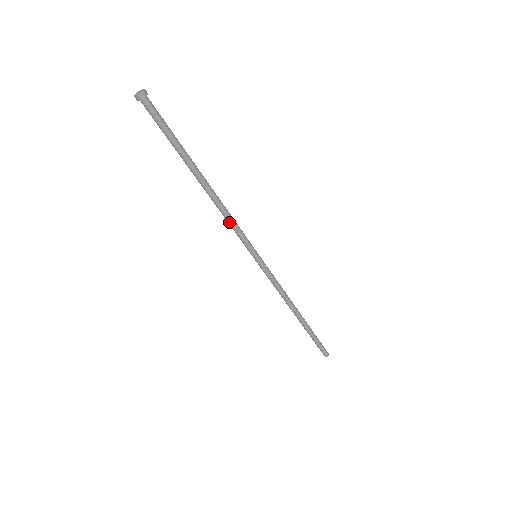
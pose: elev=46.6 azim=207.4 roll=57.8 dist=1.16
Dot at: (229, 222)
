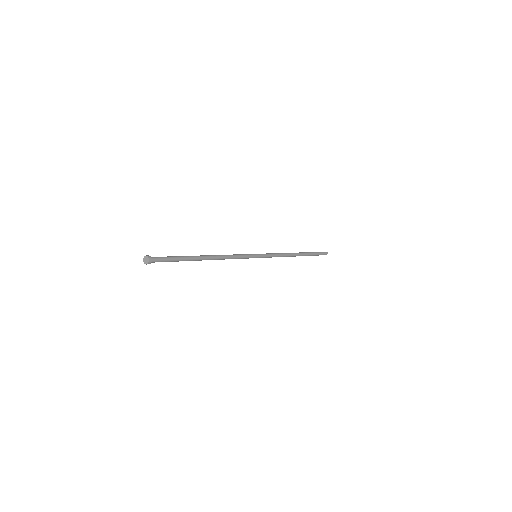
Dot at: (229, 258)
